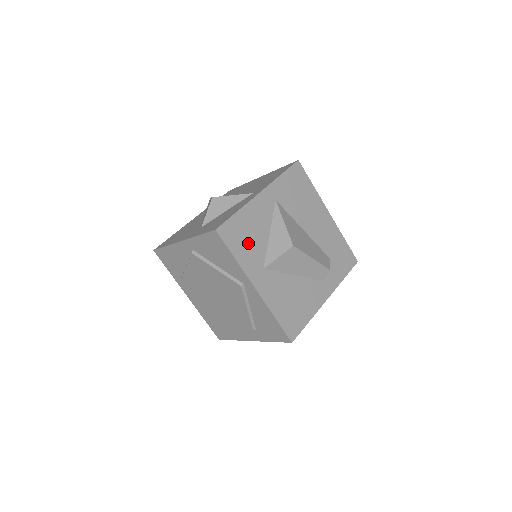
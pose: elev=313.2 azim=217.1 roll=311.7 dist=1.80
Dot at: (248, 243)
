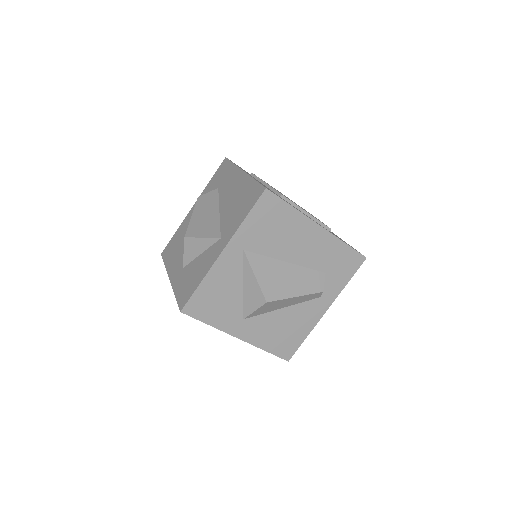
Dot at: (220, 306)
